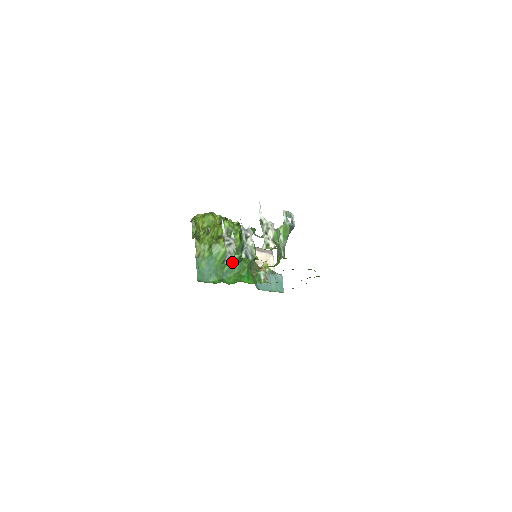
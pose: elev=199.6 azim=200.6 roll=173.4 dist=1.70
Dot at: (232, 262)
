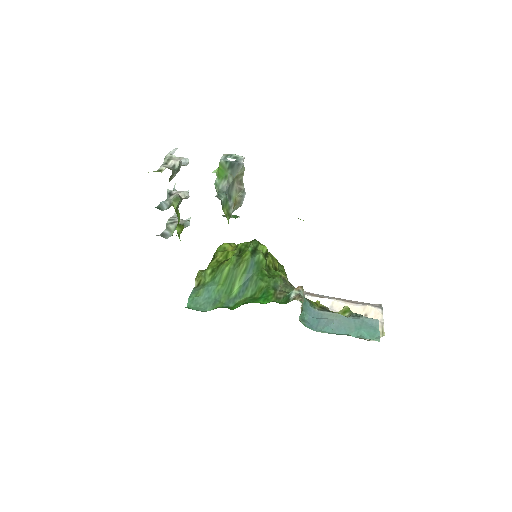
Dot at: occluded
